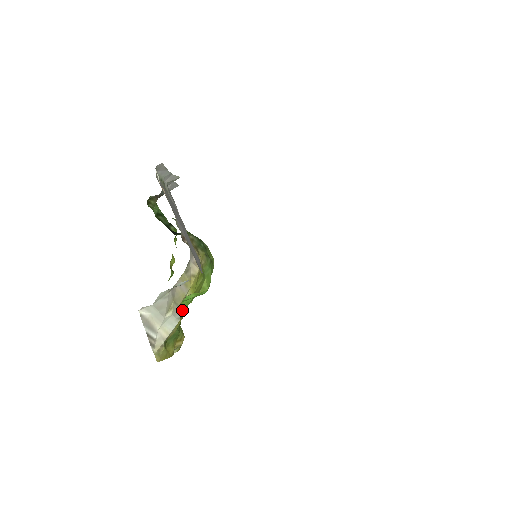
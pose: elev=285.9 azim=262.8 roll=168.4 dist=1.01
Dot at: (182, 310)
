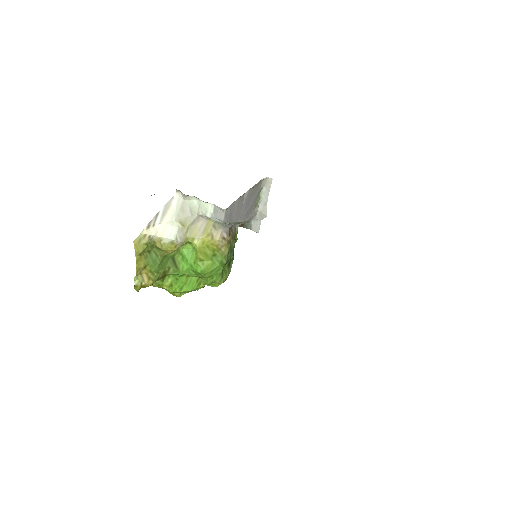
Dot at: (175, 266)
